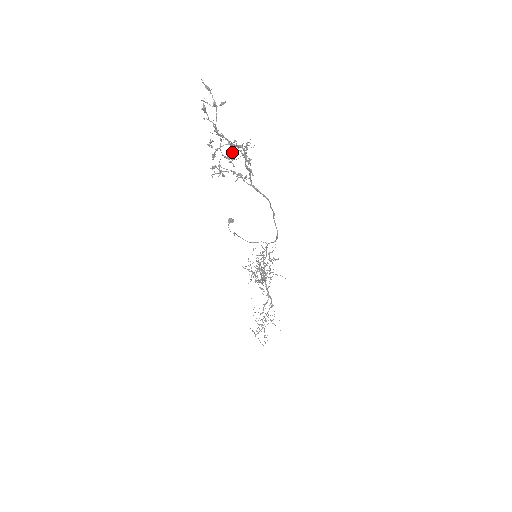
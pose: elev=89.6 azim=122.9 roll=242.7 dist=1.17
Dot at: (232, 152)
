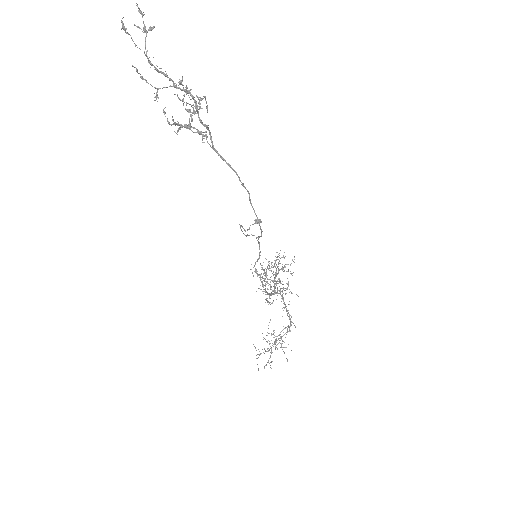
Dot at: (207, 112)
